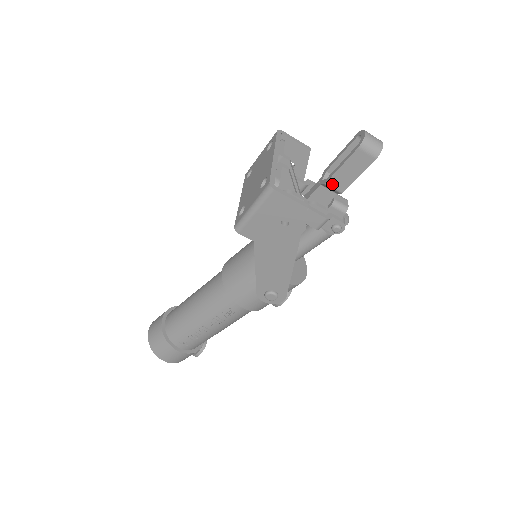
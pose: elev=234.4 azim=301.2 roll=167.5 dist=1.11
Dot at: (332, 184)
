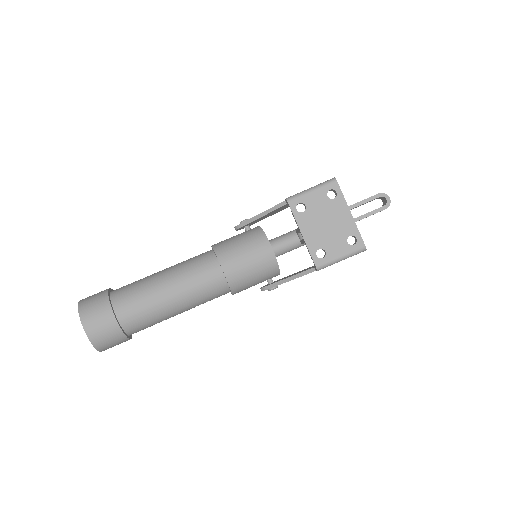
Dot at: occluded
